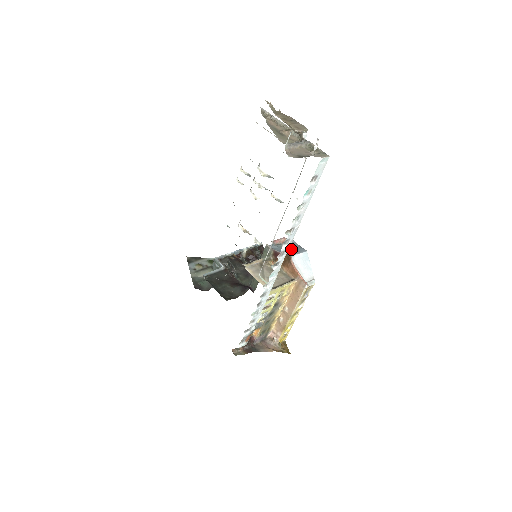
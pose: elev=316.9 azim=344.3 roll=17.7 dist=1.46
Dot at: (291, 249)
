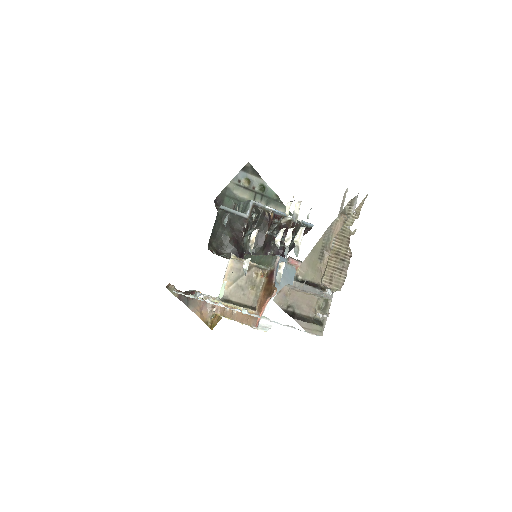
Dot at: (290, 284)
